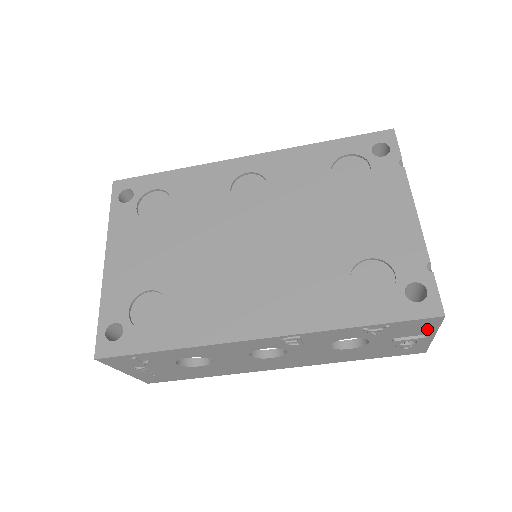
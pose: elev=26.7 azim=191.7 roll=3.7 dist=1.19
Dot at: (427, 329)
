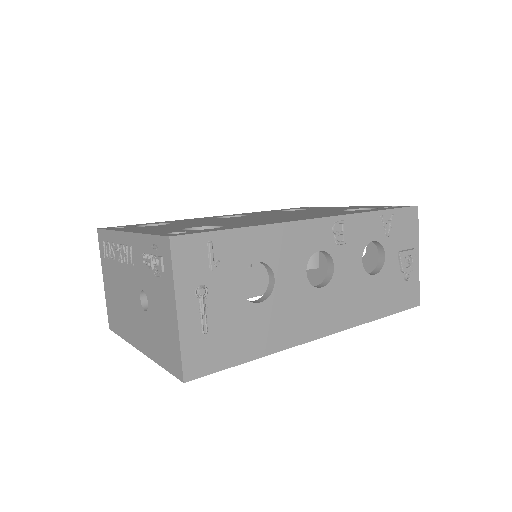
Dot at: (413, 234)
